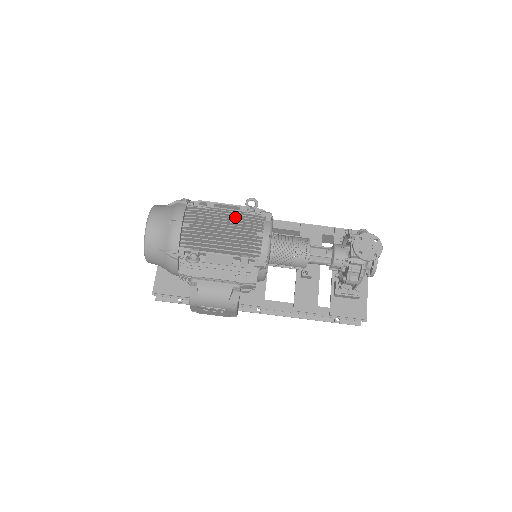
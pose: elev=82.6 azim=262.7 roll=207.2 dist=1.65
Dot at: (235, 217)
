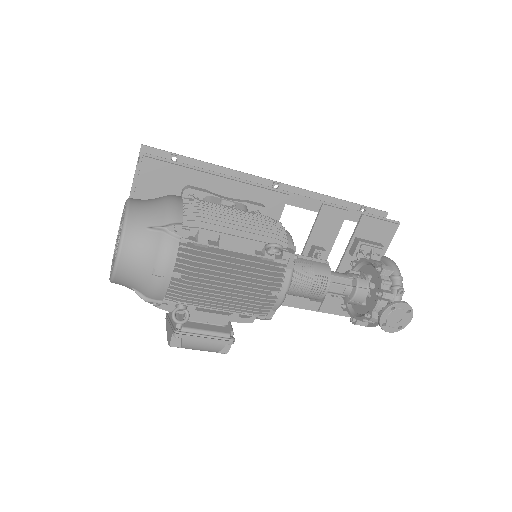
Dot at: occluded
